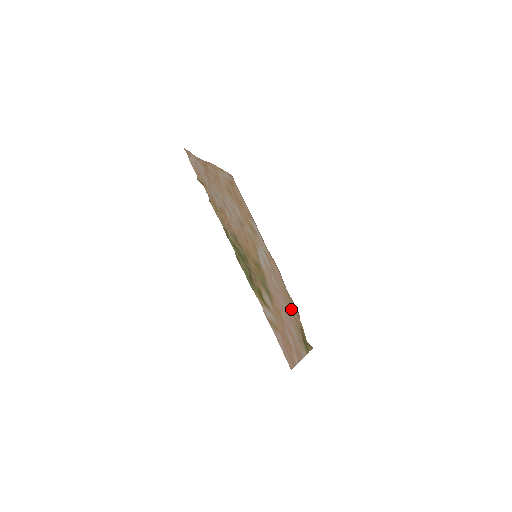
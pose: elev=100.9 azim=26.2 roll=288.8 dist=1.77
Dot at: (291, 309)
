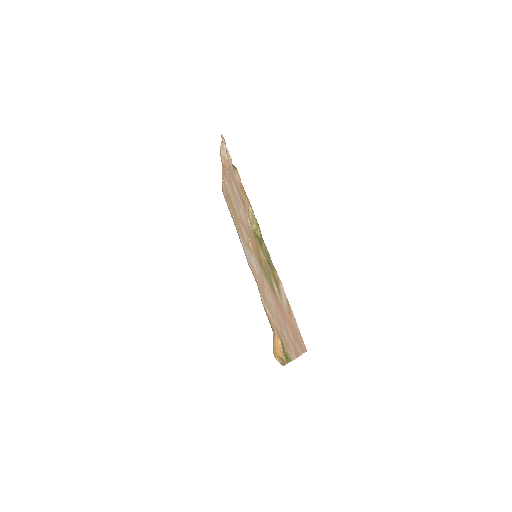
Dot at: (273, 319)
